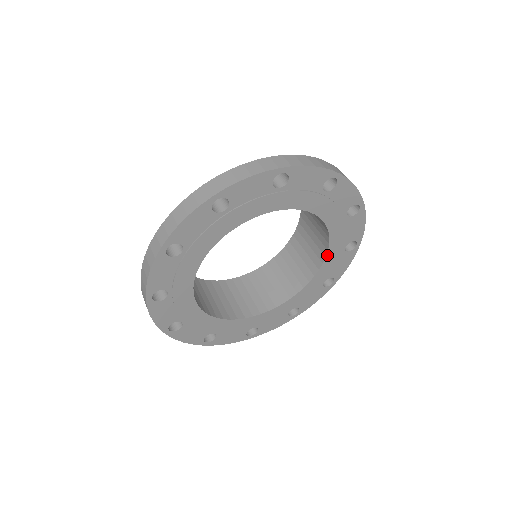
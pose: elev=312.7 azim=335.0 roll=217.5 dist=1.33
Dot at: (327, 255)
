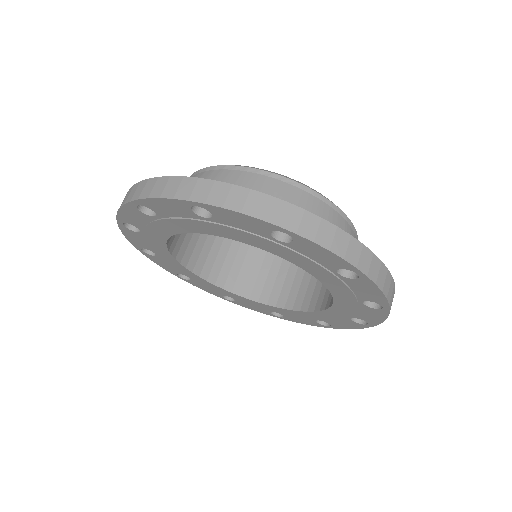
Dot at: (335, 298)
